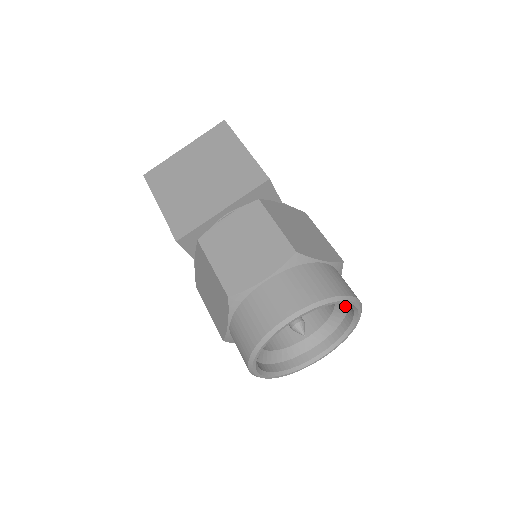
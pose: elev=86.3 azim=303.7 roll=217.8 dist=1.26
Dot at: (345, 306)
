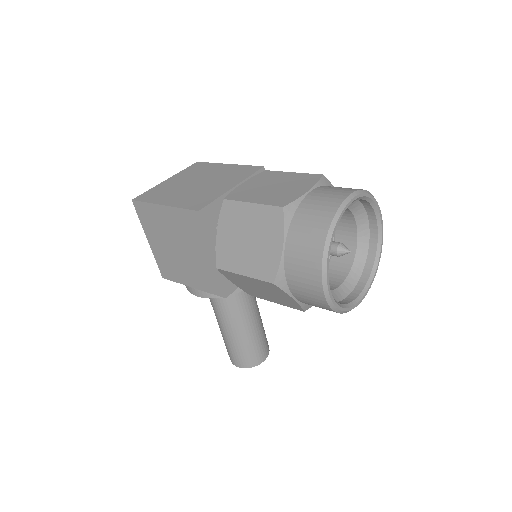
Dot at: (367, 236)
